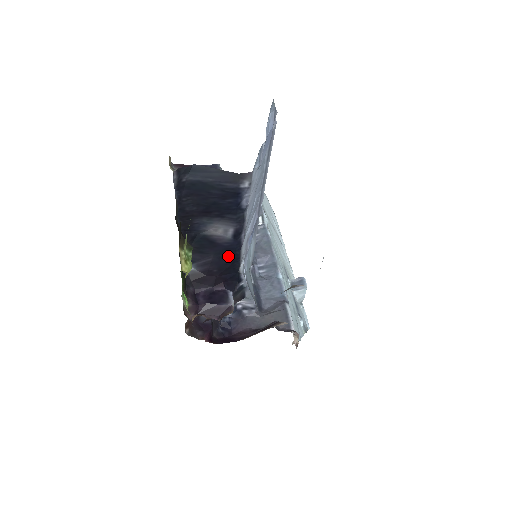
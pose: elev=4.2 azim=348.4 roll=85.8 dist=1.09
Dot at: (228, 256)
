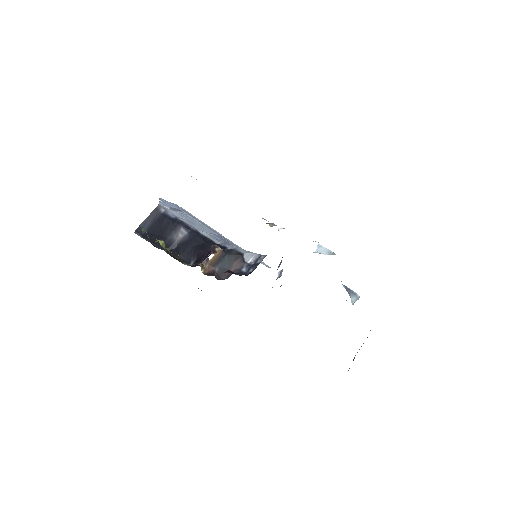
Dot at: (198, 241)
